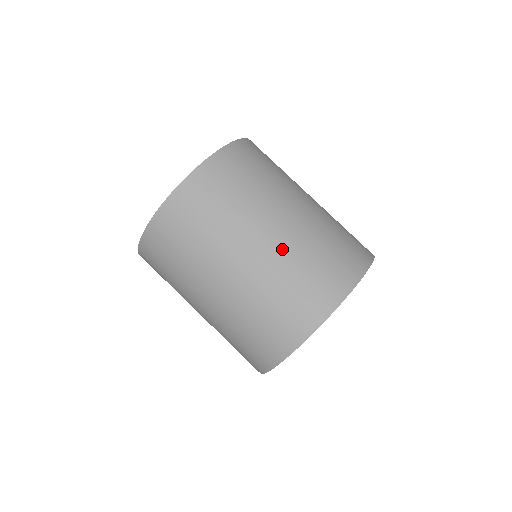
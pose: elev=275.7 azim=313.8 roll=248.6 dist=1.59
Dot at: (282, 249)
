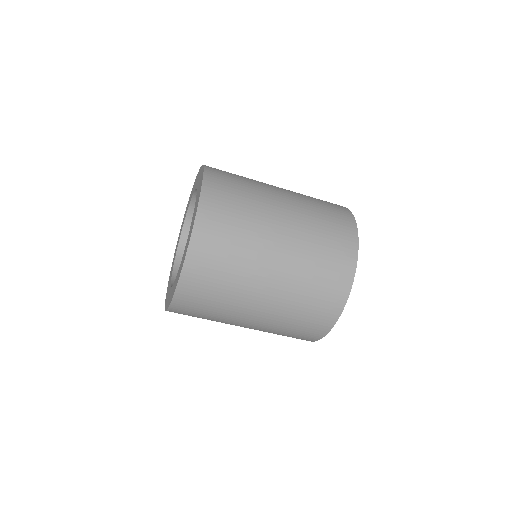
Dot at: occluded
